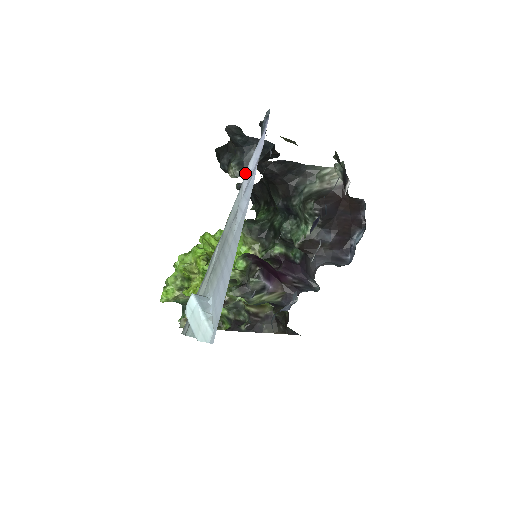
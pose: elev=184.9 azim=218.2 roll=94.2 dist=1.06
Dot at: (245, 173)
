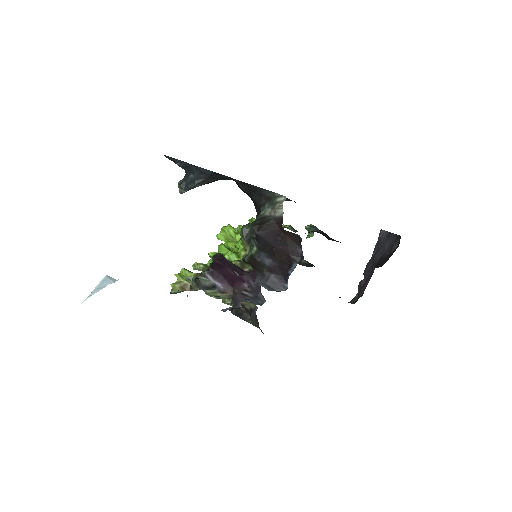
Dot at: occluded
